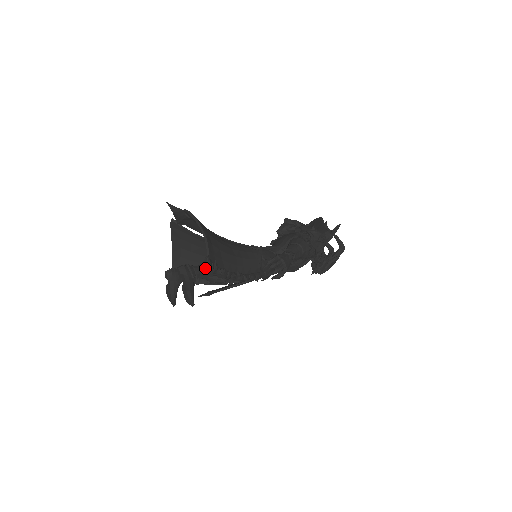
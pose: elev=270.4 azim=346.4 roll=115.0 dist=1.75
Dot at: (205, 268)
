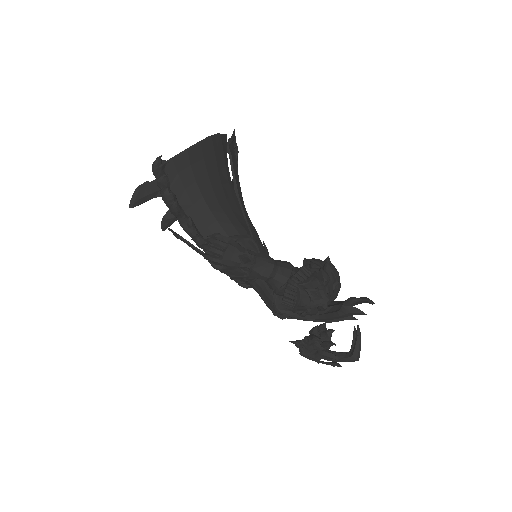
Dot at: occluded
